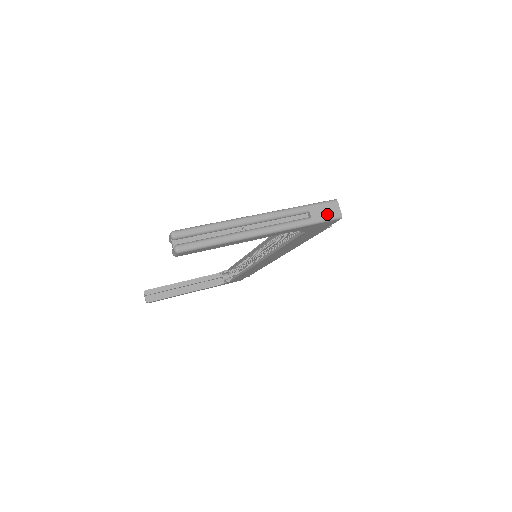
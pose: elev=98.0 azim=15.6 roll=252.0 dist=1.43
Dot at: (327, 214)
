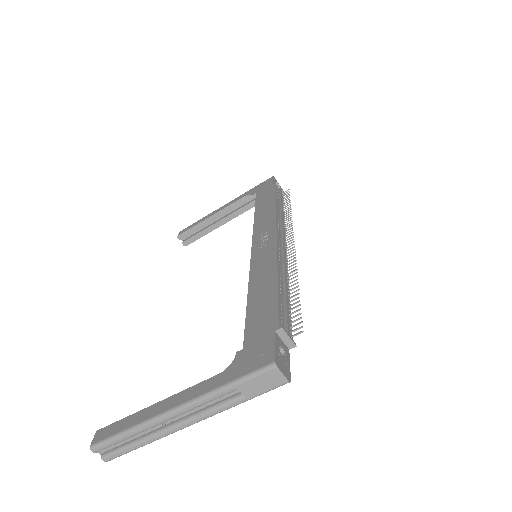
Dot at: (266, 386)
